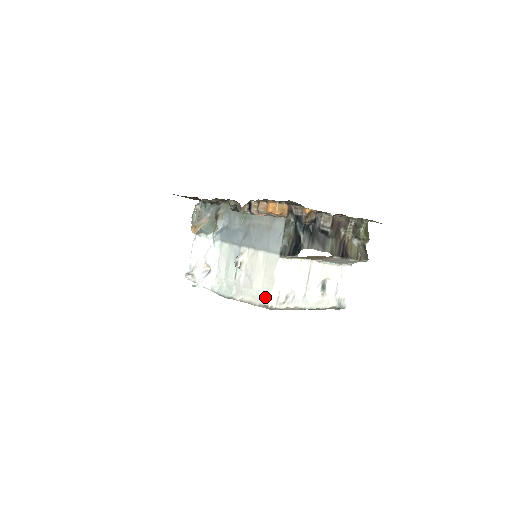
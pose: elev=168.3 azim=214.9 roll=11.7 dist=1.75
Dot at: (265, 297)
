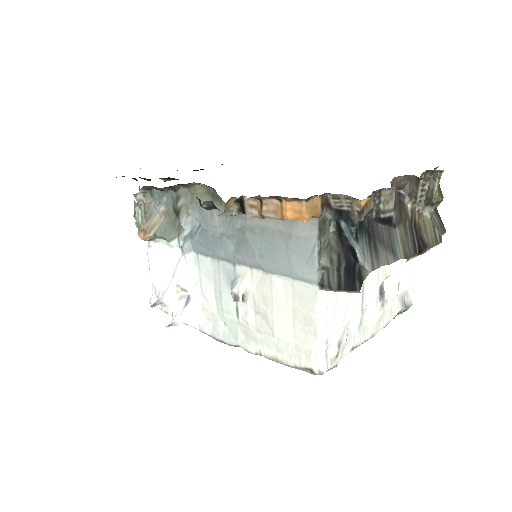
Dot at: (303, 354)
